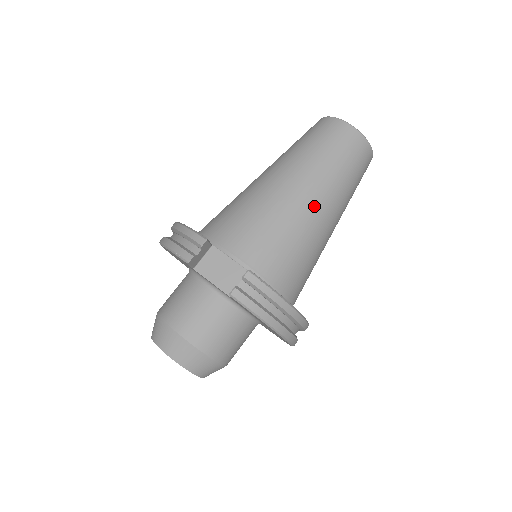
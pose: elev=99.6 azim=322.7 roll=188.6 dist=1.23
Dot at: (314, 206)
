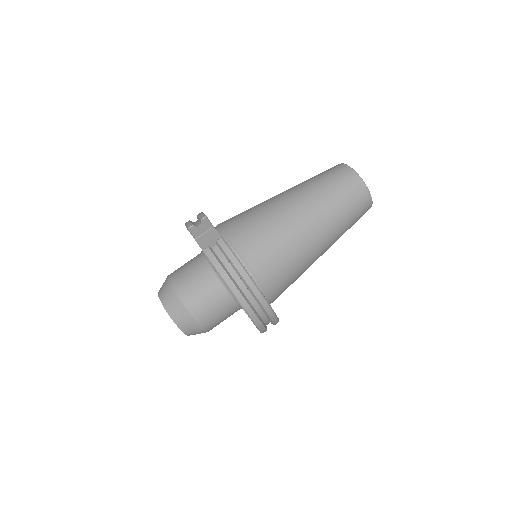
Dot at: (299, 216)
